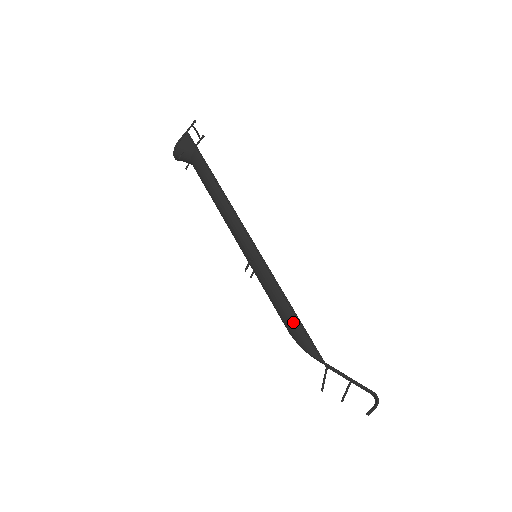
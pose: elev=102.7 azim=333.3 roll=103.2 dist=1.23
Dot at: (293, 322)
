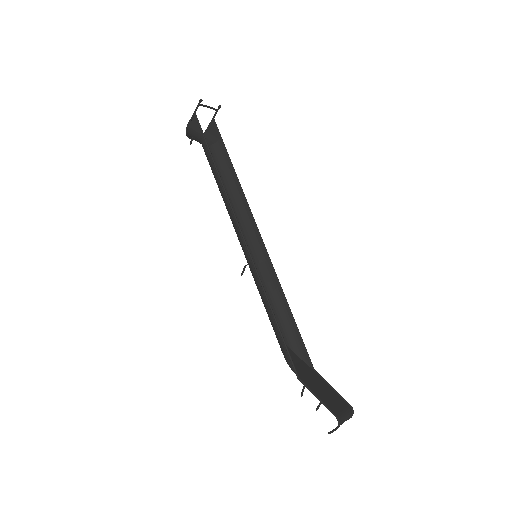
Dot at: (277, 333)
